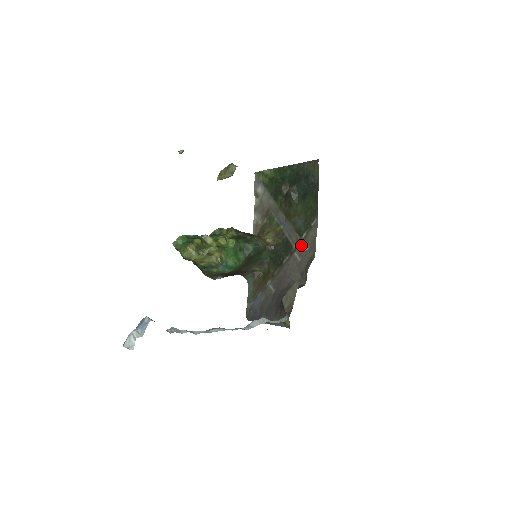
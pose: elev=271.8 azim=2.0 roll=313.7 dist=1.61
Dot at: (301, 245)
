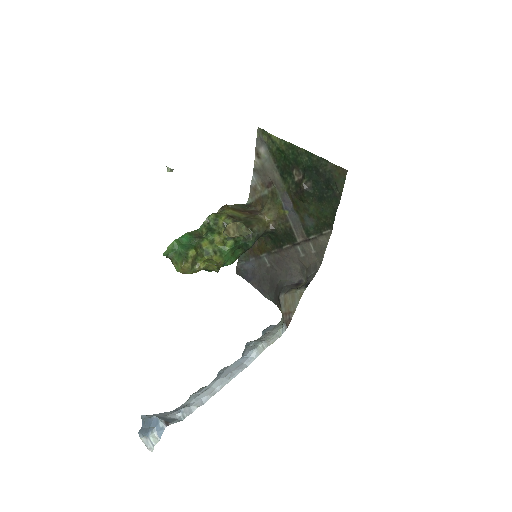
Dot at: (306, 243)
